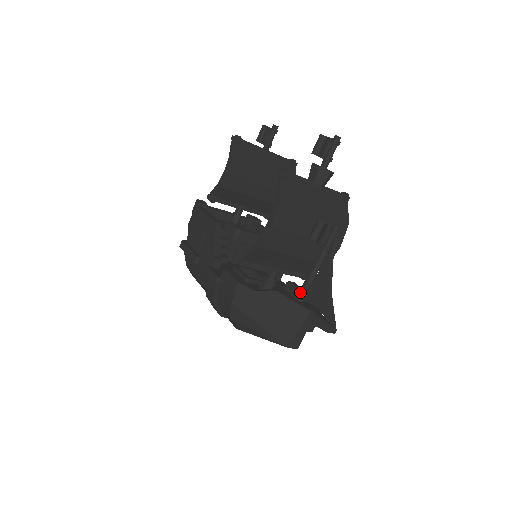
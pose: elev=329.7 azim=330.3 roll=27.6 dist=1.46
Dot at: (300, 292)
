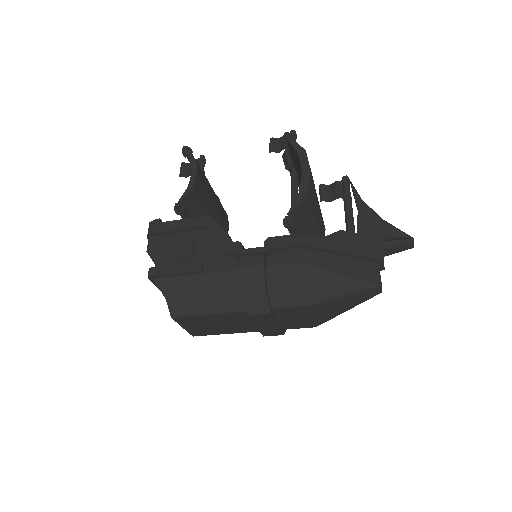
Dot at: occluded
